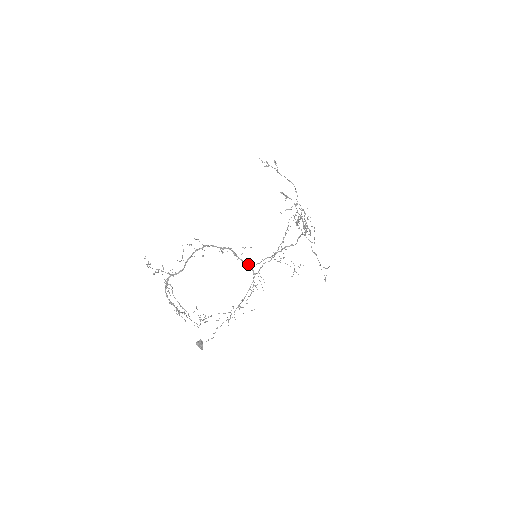
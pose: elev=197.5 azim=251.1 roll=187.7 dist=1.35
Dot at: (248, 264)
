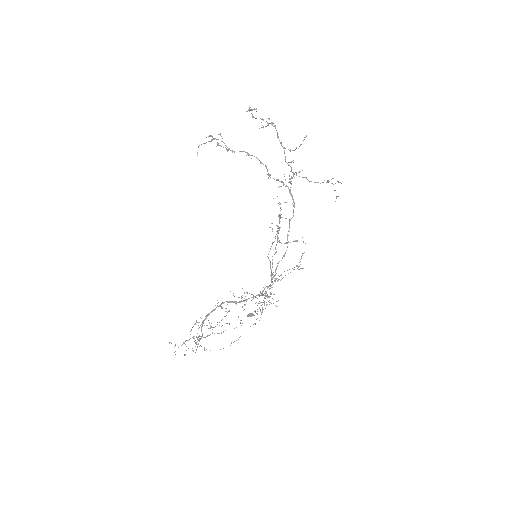
Dot at: (252, 297)
